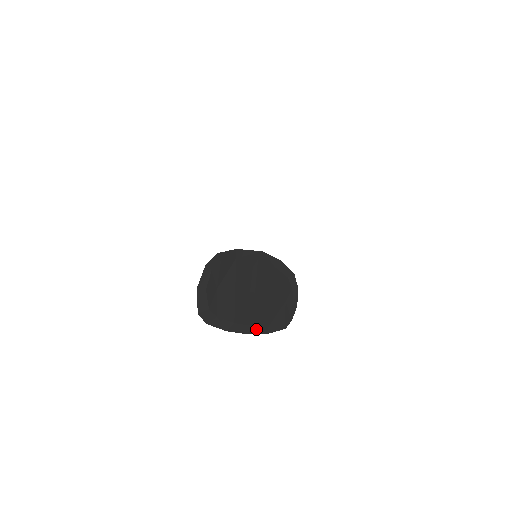
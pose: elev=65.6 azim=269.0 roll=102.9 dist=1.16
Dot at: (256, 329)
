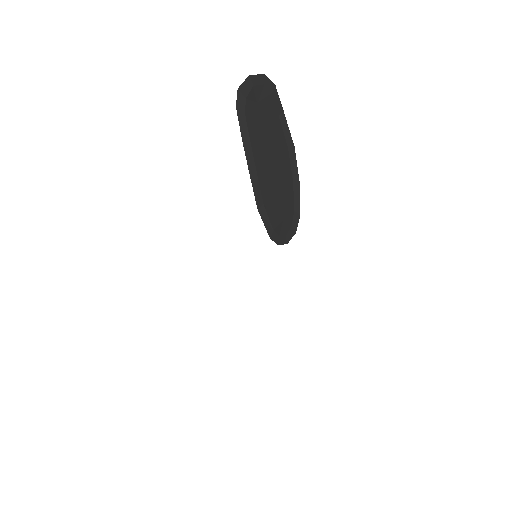
Dot at: (256, 184)
